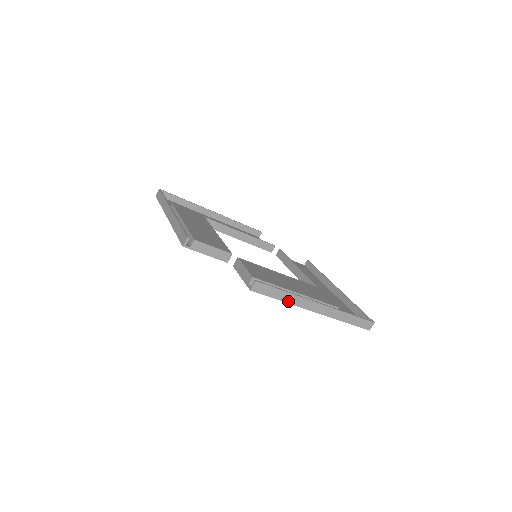
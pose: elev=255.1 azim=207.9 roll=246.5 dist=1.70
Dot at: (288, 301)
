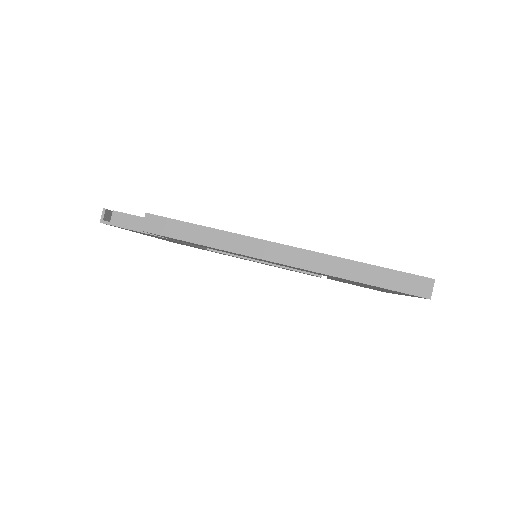
Dot at: (215, 245)
